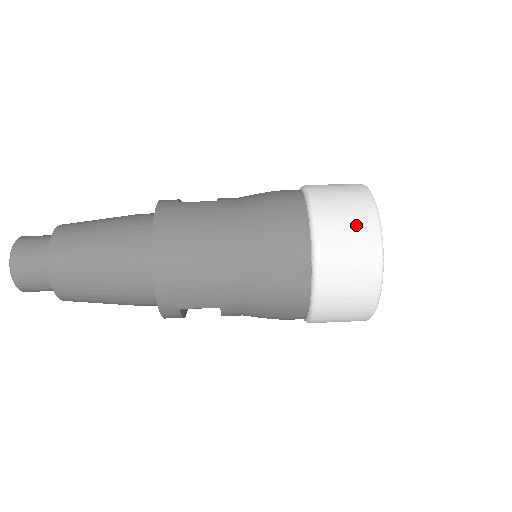
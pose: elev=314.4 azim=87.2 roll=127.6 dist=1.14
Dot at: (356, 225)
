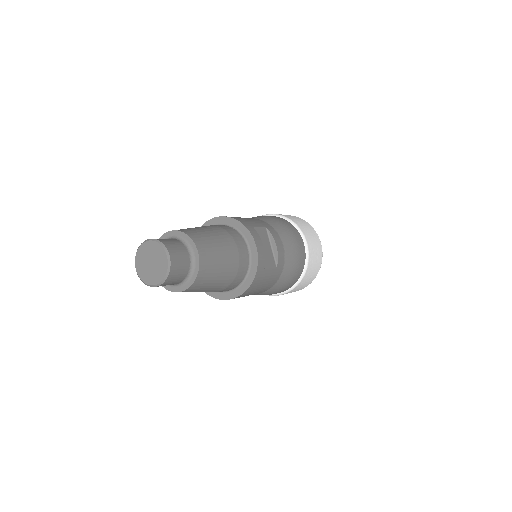
Dot at: occluded
